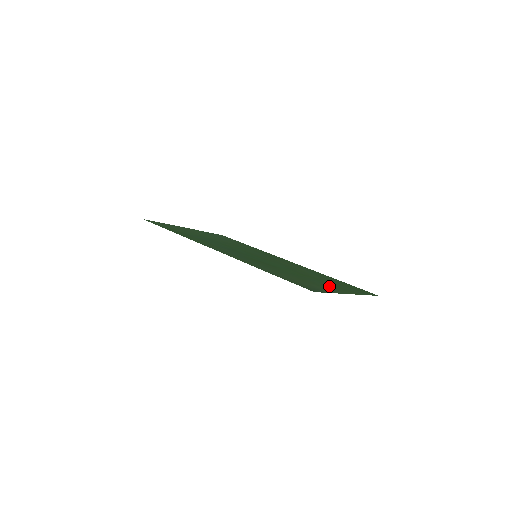
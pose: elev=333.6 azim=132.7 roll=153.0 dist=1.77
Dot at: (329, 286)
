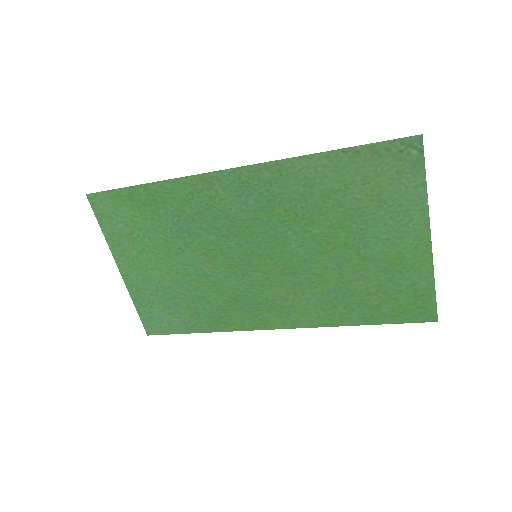
Dot at: (396, 234)
